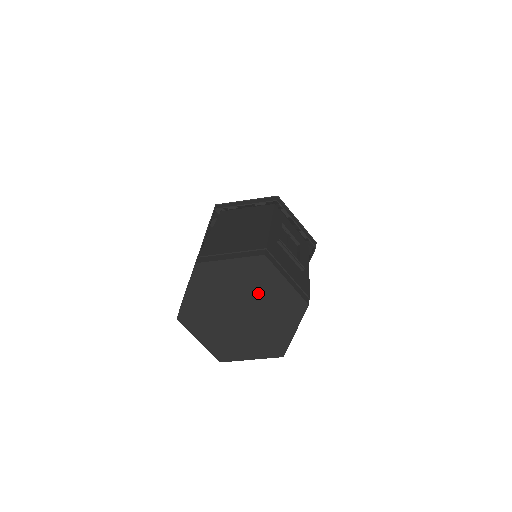
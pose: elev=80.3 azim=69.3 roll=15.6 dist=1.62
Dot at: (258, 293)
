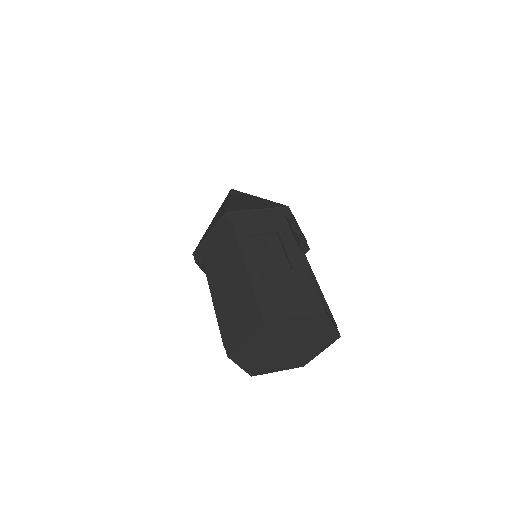
Dot at: (285, 334)
